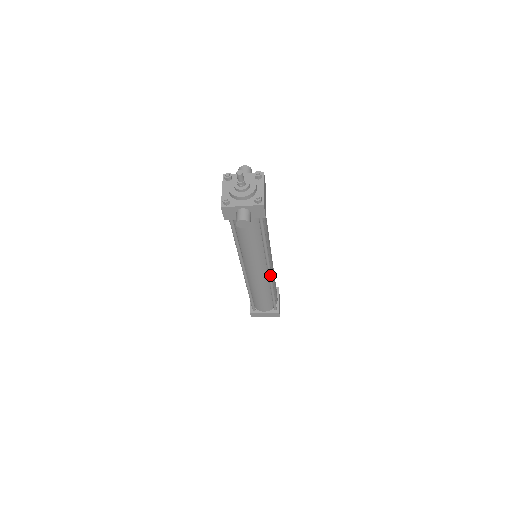
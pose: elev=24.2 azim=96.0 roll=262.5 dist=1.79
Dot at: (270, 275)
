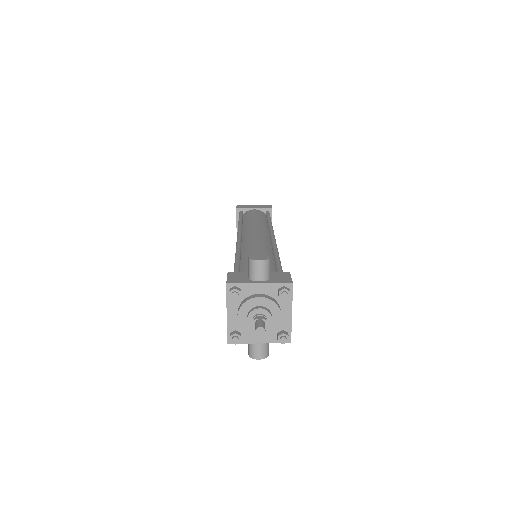
Dot at: occluded
